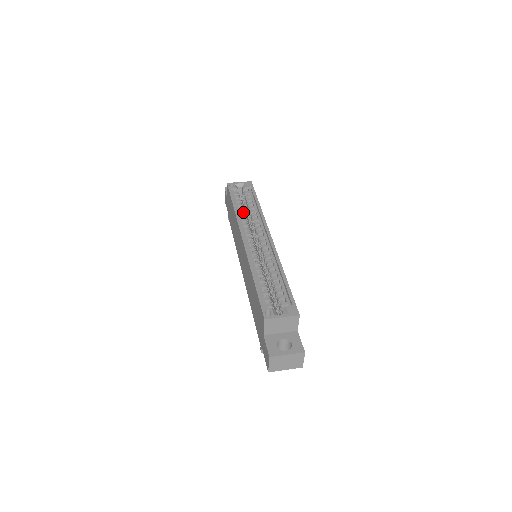
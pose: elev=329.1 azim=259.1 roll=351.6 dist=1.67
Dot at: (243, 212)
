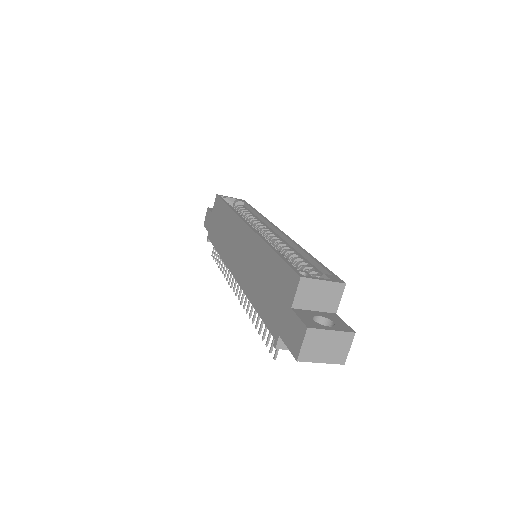
Dot at: (240, 214)
